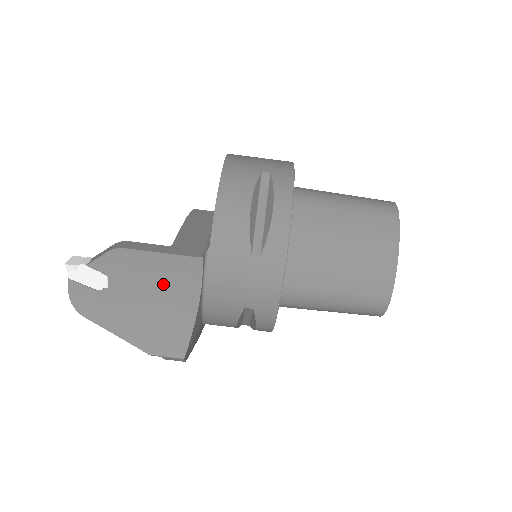
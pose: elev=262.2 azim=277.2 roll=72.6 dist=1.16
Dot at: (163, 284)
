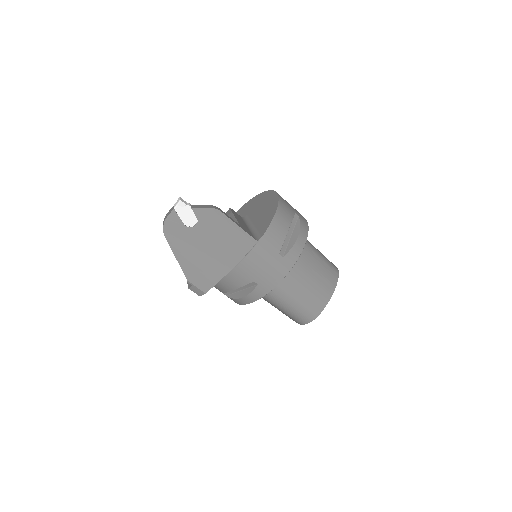
Dot at: (225, 243)
